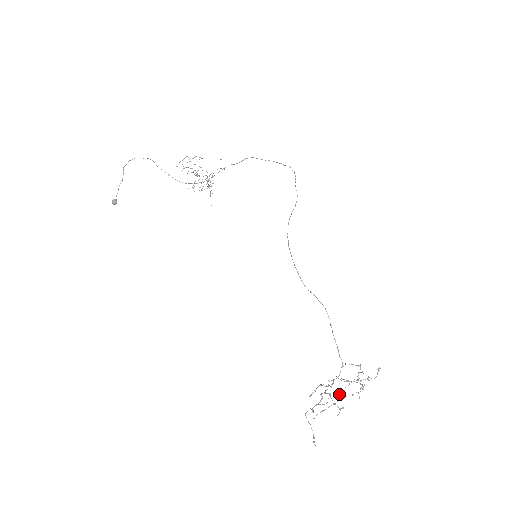
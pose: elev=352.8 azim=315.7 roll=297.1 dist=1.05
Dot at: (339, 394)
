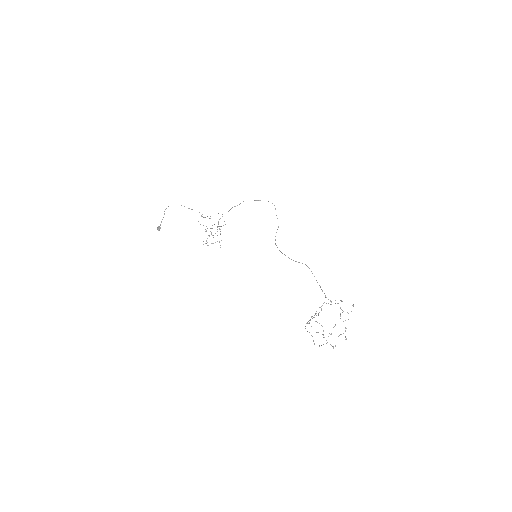
Dot at: (330, 334)
